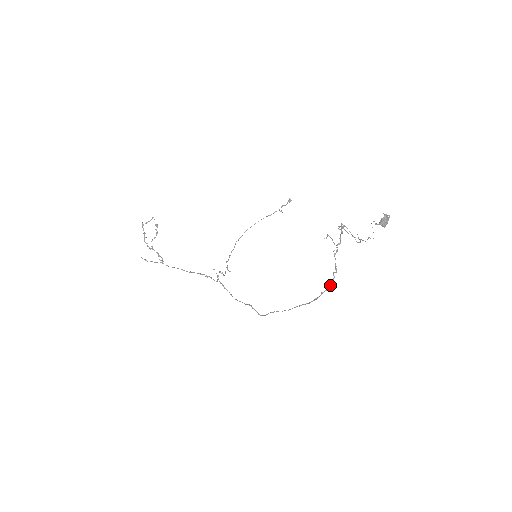
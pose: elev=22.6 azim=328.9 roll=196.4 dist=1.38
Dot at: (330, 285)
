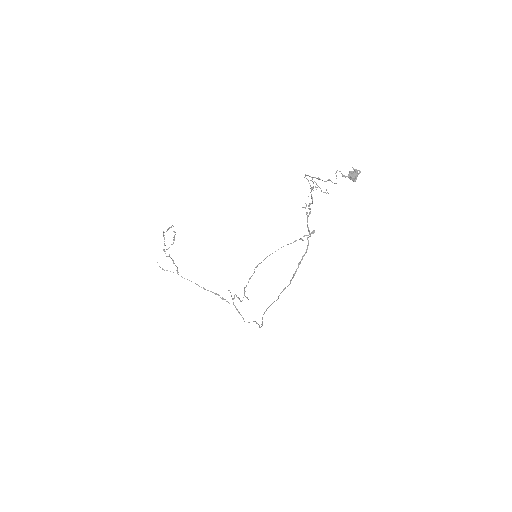
Dot at: (305, 252)
